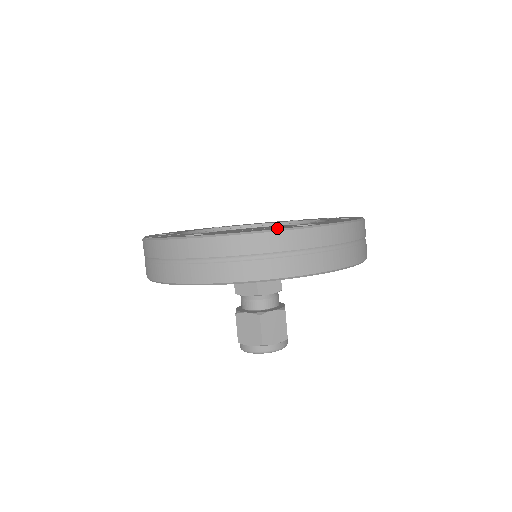
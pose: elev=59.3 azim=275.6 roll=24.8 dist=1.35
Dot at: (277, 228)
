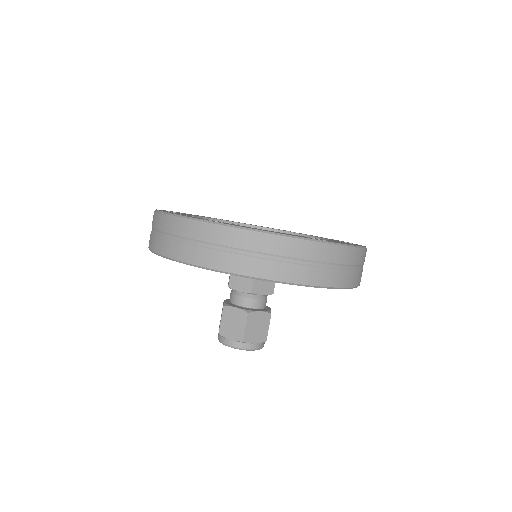
Dot at: occluded
